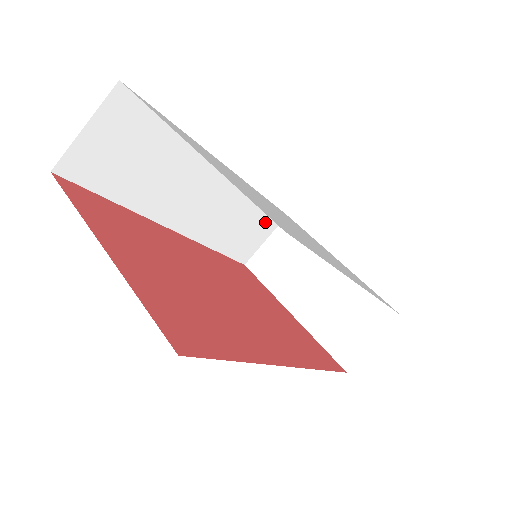
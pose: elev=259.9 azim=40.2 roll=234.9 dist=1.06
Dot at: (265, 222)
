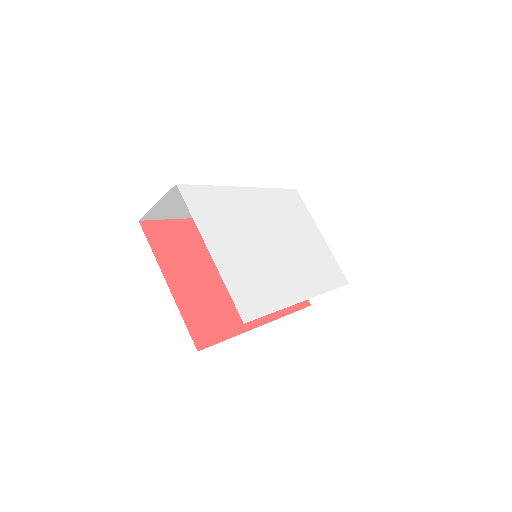
Dot at: occluded
